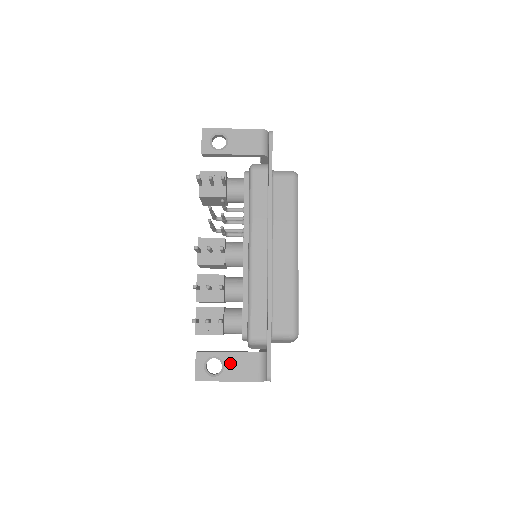
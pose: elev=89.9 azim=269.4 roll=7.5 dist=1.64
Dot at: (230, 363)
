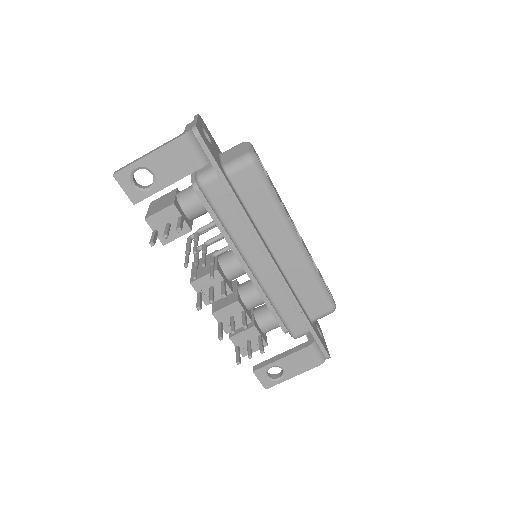
Dot at: (288, 365)
